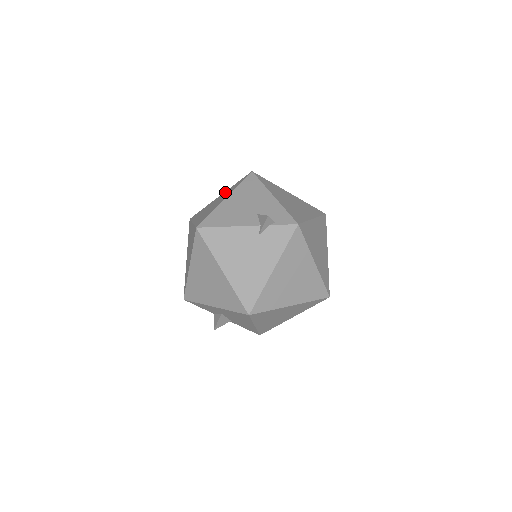
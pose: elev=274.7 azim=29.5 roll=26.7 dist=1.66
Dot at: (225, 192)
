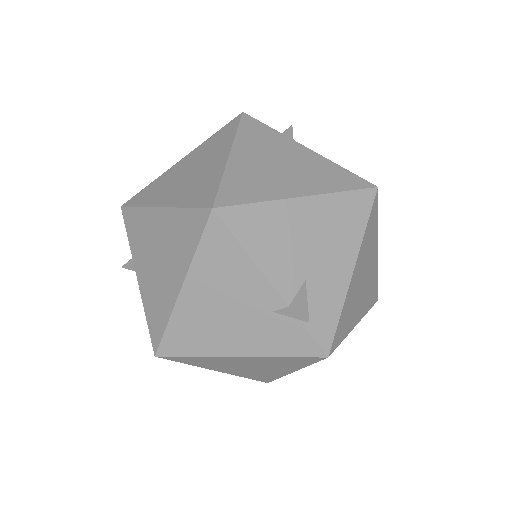
Dot at: (317, 160)
